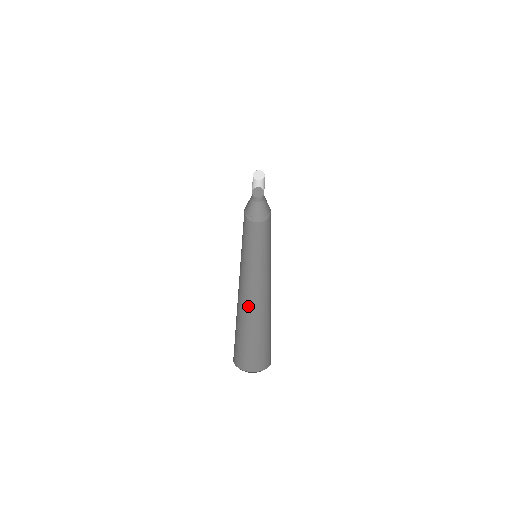
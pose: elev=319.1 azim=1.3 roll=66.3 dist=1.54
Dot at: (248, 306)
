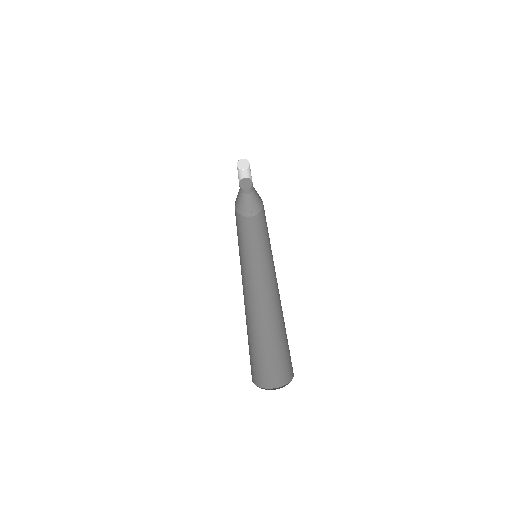
Dot at: (271, 311)
